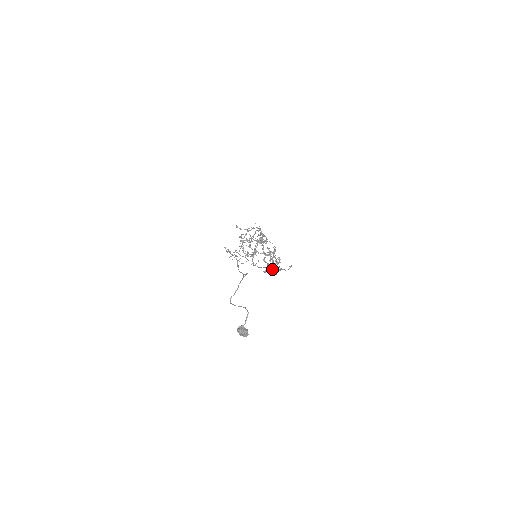
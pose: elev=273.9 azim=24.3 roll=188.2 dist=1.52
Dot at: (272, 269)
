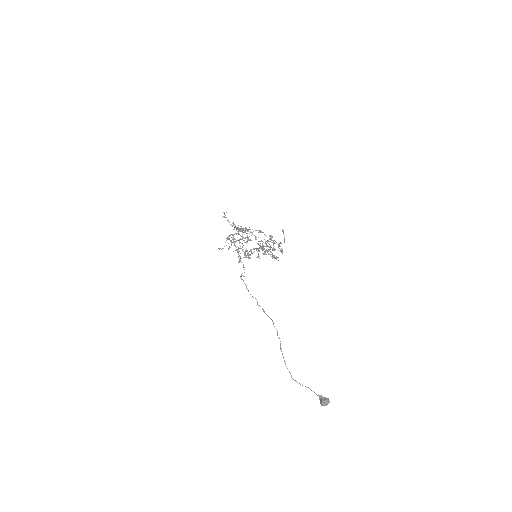
Dot at: occluded
